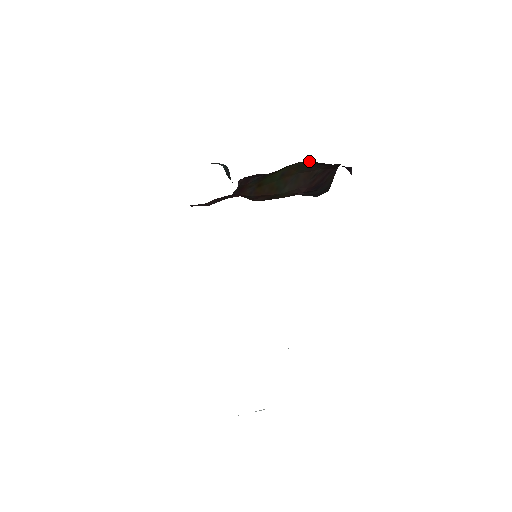
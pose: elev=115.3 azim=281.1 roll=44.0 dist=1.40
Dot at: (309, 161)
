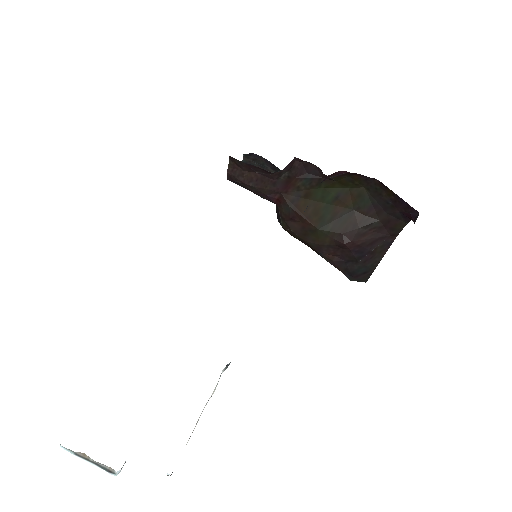
Dot at: (377, 182)
